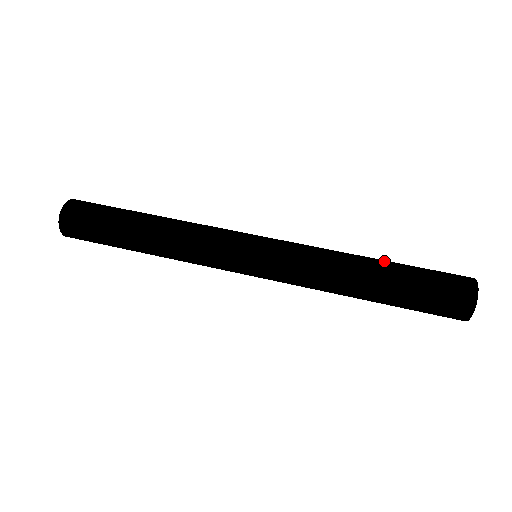
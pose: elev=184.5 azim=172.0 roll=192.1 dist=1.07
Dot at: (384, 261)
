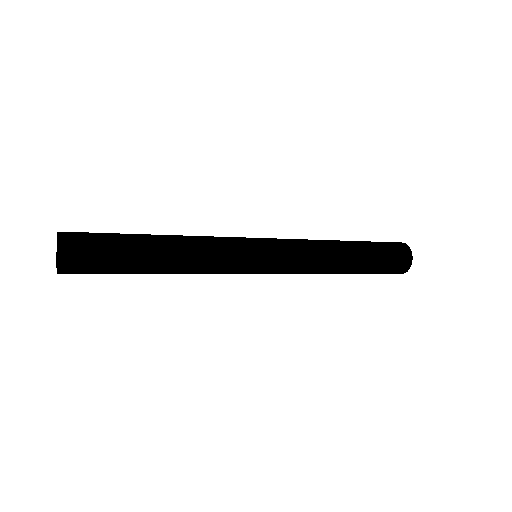
Dot at: occluded
